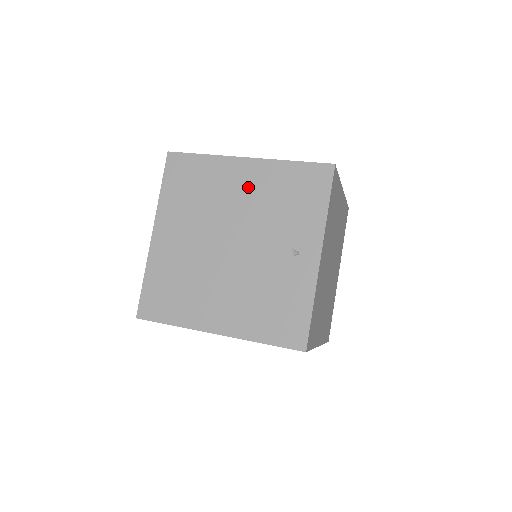
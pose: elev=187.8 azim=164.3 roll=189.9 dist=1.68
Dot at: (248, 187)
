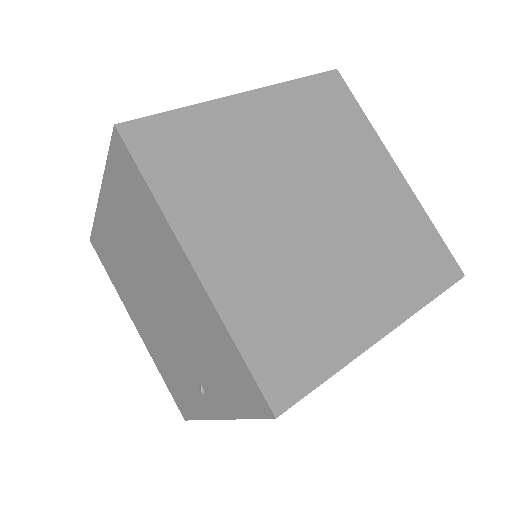
Dot at: (183, 292)
